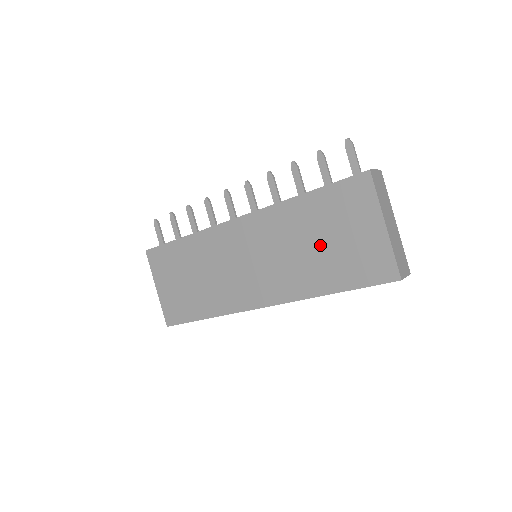
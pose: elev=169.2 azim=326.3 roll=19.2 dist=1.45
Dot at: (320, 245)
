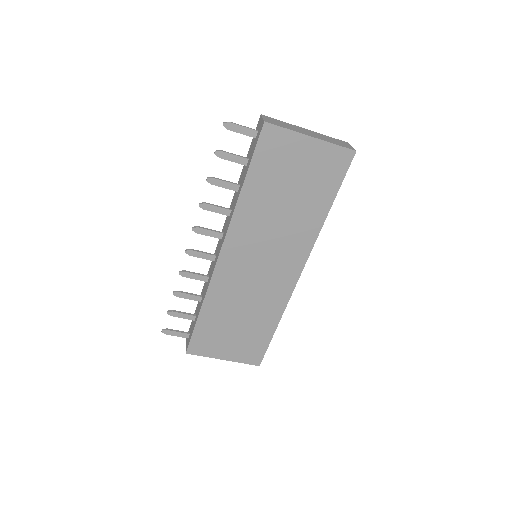
Dot at: (290, 197)
